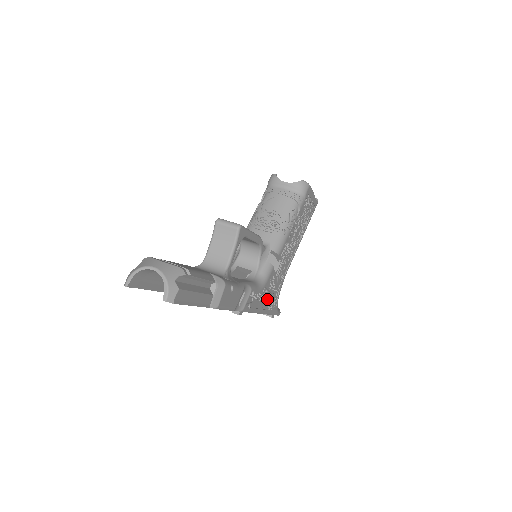
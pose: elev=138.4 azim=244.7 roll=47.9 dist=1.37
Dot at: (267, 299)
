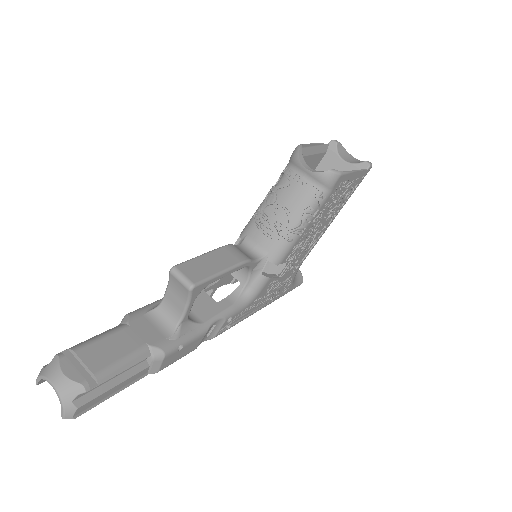
Dot at: (267, 297)
